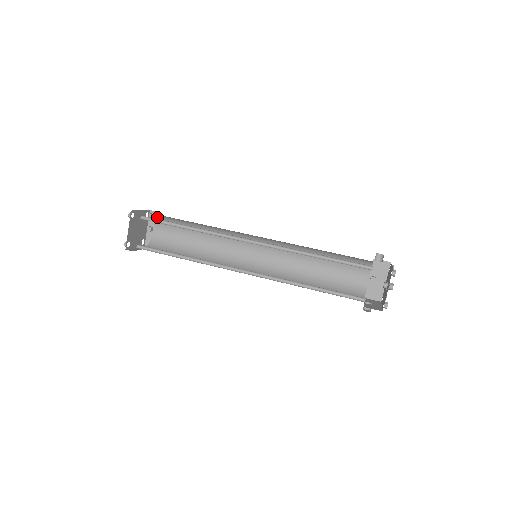
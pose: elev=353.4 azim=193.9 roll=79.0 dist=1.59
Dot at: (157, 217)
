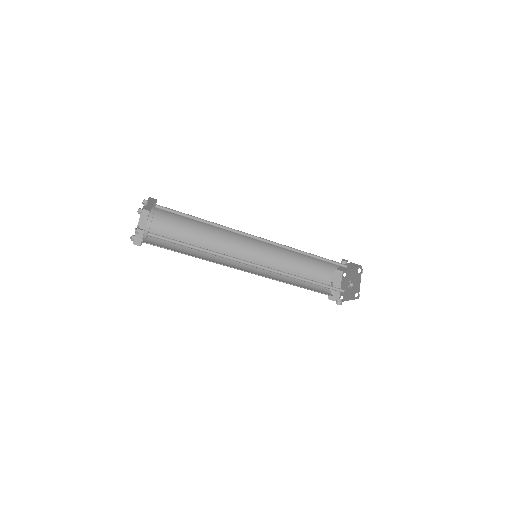
Dot at: (155, 214)
